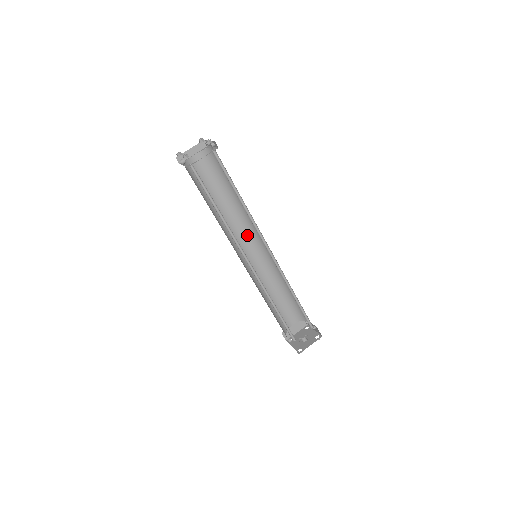
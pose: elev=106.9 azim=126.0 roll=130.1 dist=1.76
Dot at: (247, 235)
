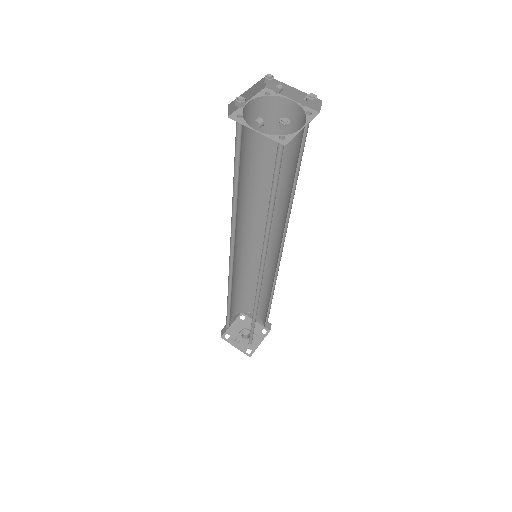
Dot at: (245, 224)
